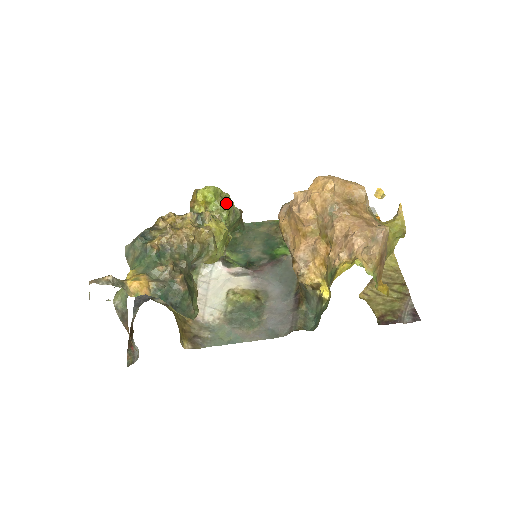
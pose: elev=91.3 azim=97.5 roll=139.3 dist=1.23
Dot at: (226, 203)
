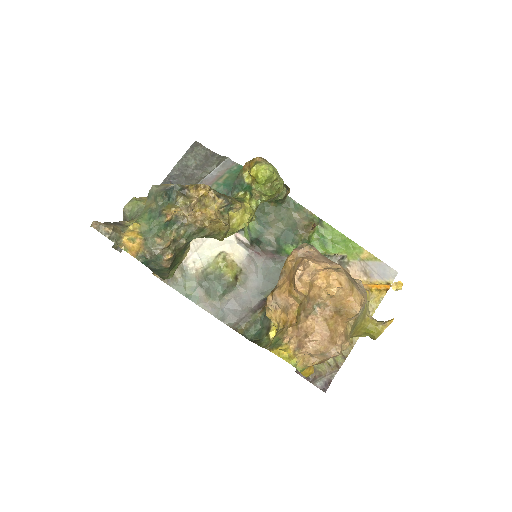
Dot at: (272, 191)
